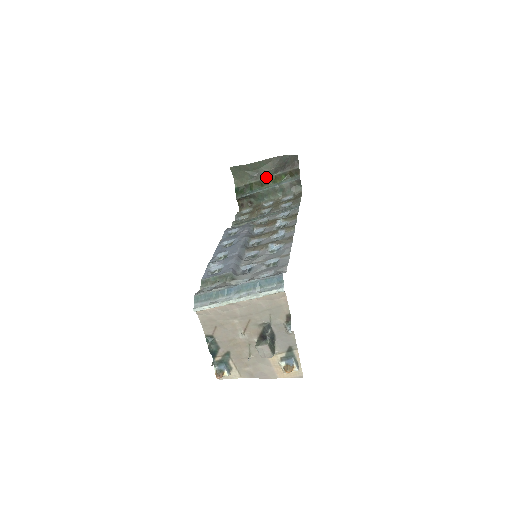
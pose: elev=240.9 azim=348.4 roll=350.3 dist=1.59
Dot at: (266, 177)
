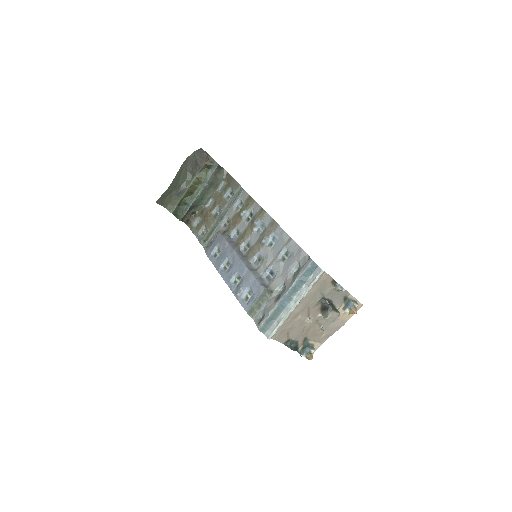
Dot at: (190, 185)
